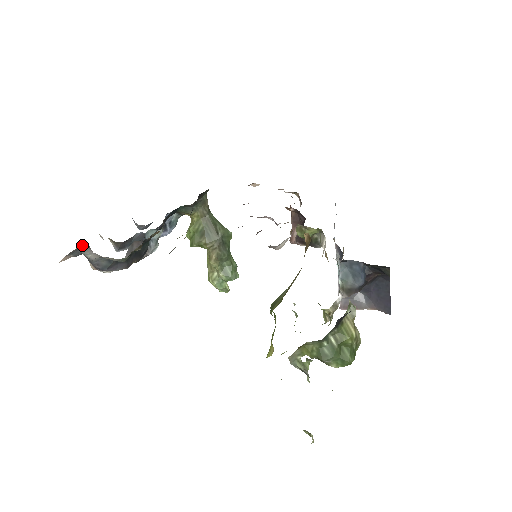
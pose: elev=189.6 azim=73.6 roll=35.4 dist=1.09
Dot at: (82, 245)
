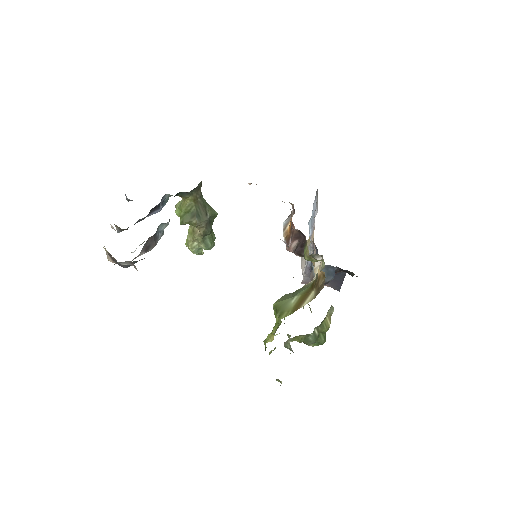
Dot at: (125, 262)
